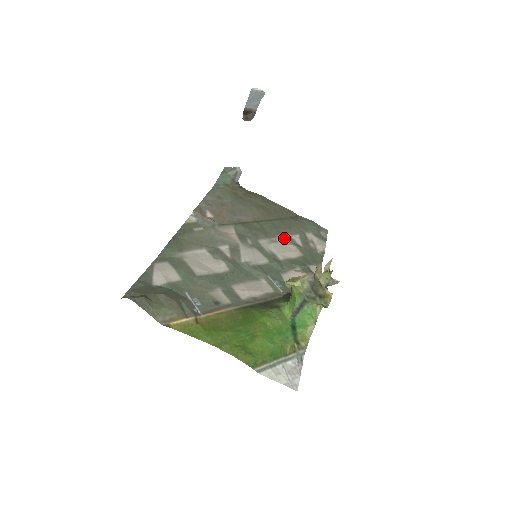
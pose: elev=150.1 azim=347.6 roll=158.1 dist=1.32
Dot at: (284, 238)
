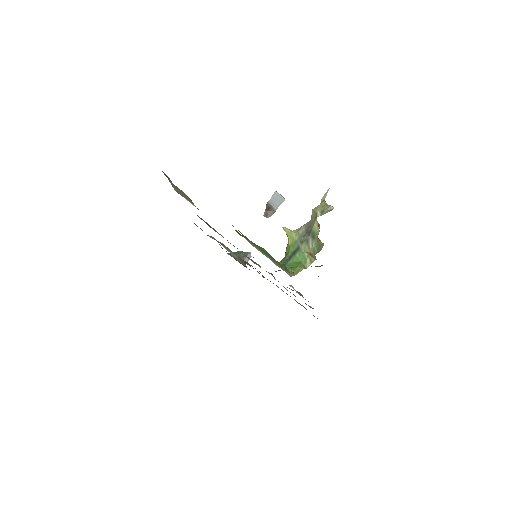
Dot at: occluded
